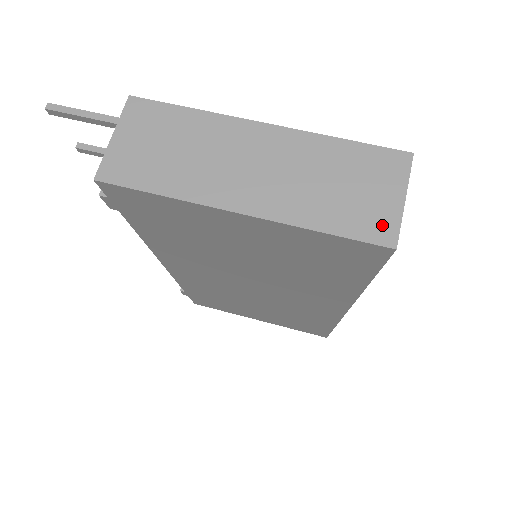
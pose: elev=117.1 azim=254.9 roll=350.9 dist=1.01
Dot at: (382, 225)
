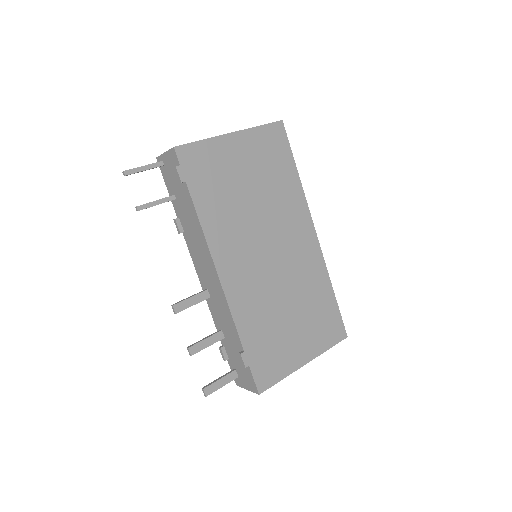
Dot at: occluded
